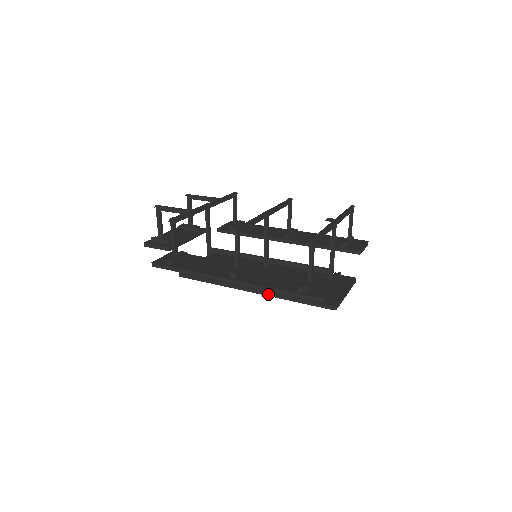
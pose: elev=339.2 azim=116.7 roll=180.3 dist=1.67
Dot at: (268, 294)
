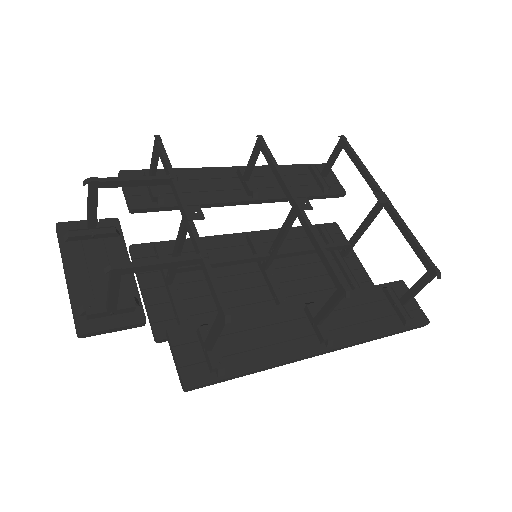
Dot at: occluded
